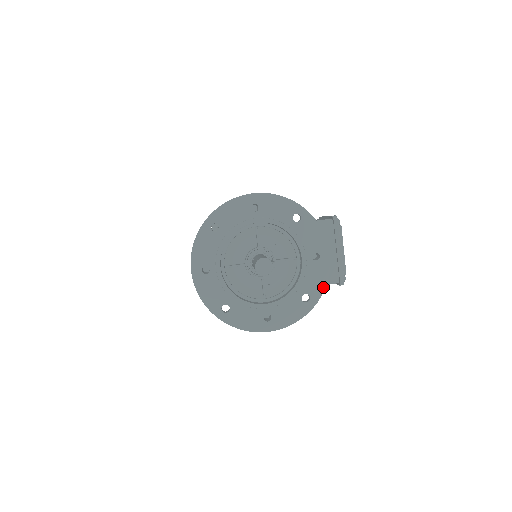
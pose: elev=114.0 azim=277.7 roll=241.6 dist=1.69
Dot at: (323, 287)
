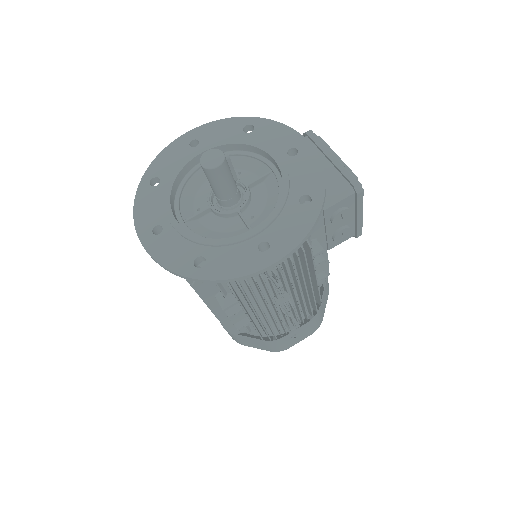
Dot at: (321, 178)
